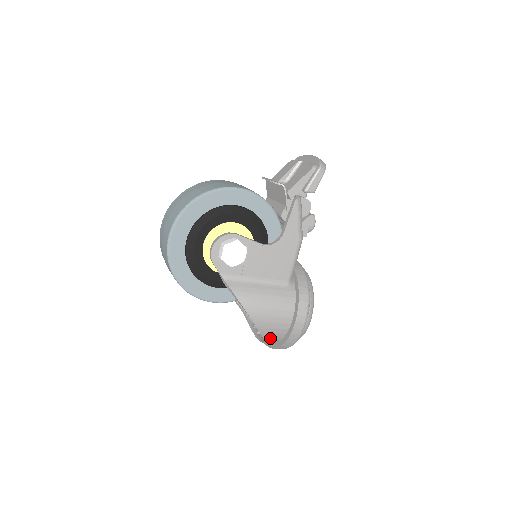
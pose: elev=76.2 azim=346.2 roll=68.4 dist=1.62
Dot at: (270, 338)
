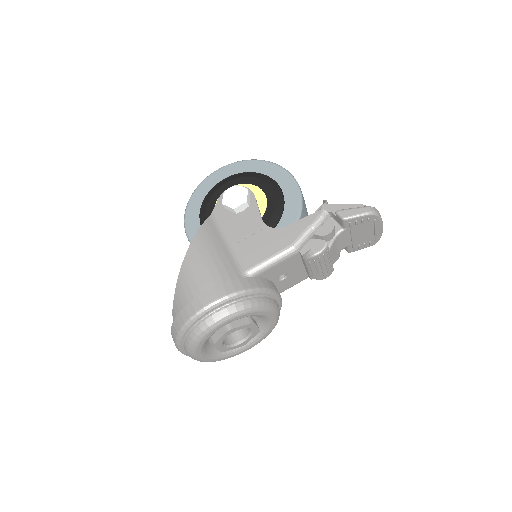
Dot at: (178, 300)
